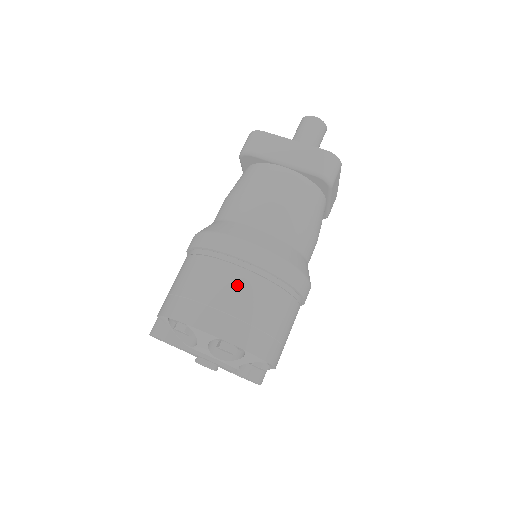
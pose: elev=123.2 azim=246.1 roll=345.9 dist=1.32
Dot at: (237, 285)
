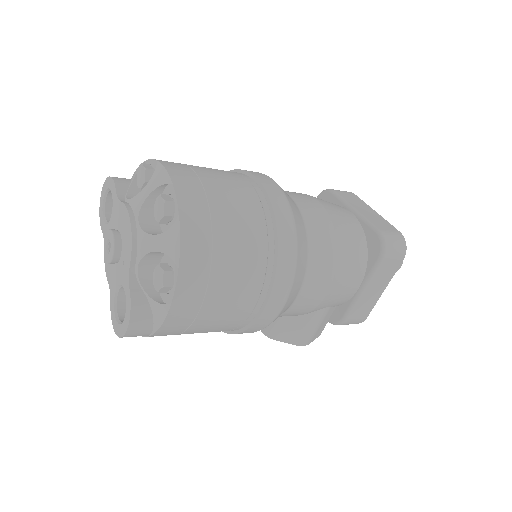
Dot at: (235, 187)
